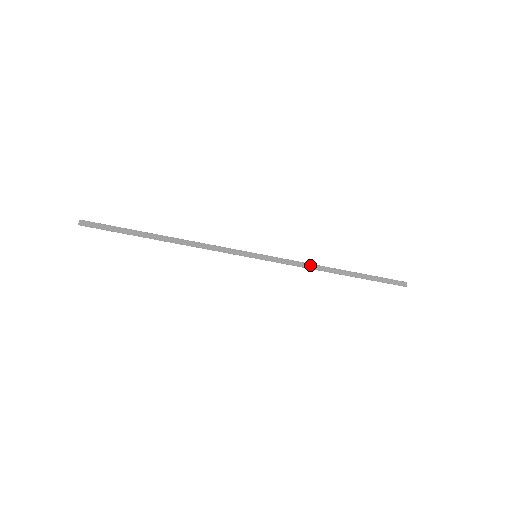
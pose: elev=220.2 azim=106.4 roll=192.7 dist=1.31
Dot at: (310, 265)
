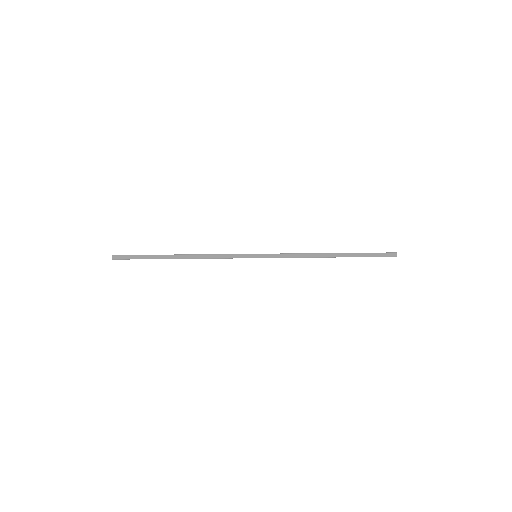
Dot at: (304, 256)
